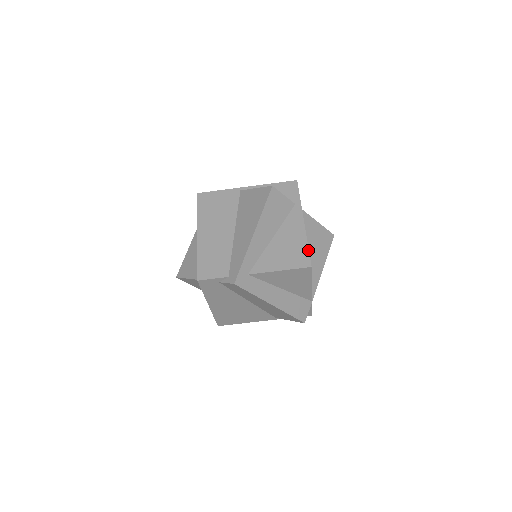
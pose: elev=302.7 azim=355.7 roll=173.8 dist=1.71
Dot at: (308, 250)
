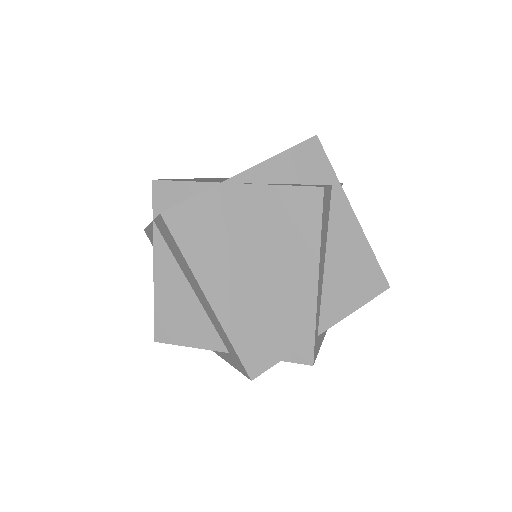
Dot at: (377, 263)
